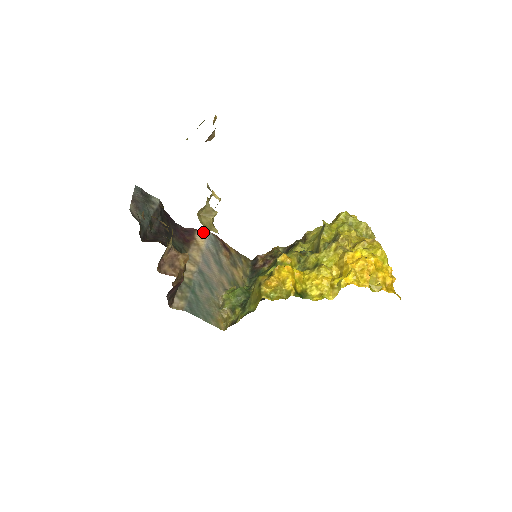
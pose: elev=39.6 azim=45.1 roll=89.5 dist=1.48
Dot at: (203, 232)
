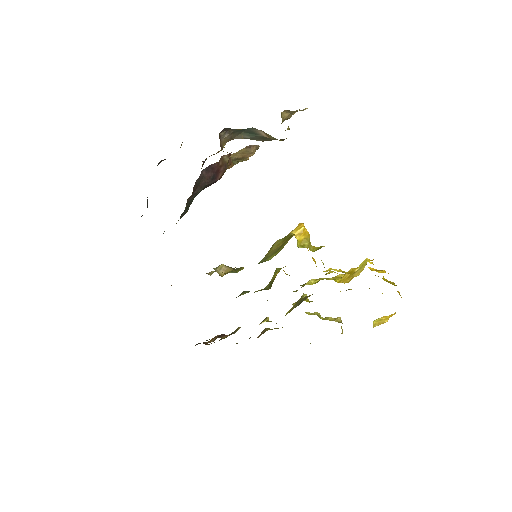
Dot at: occluded
